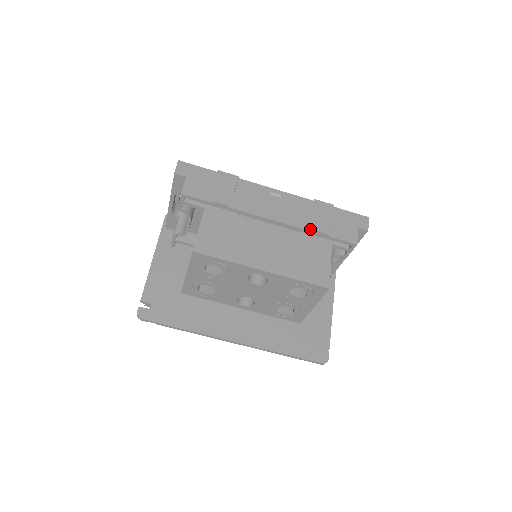
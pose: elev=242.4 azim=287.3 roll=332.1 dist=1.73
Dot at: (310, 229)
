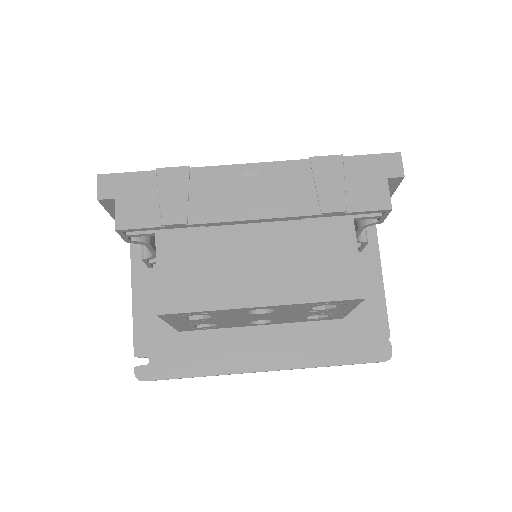
Dot at: (315, 212)
